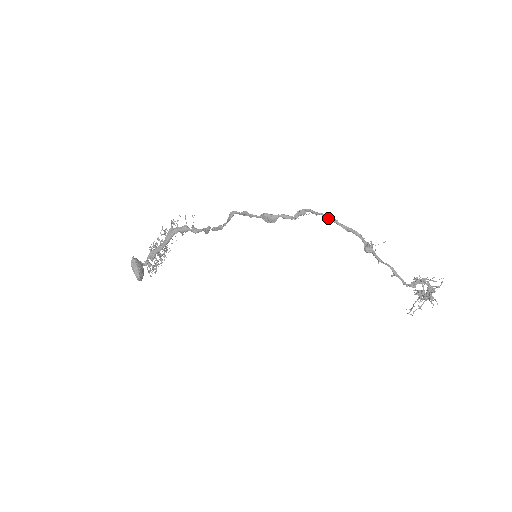
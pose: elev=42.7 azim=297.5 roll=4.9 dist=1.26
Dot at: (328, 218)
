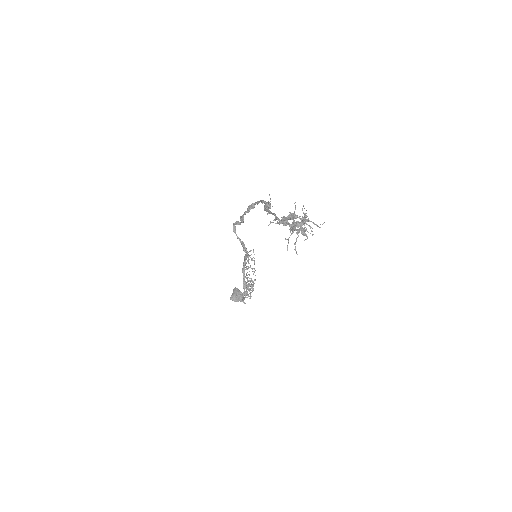
Dot at: occluded
